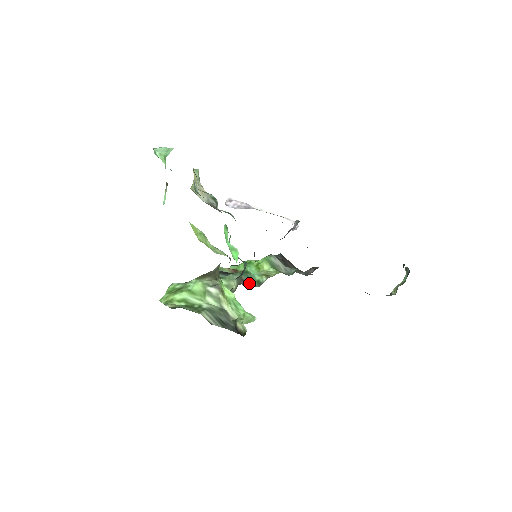
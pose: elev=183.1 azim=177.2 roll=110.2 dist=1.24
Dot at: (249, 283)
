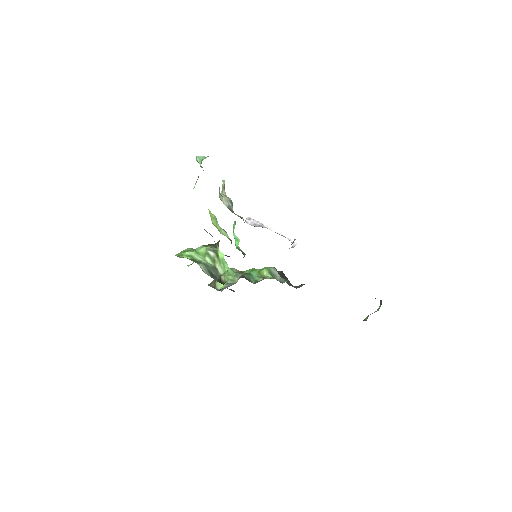
Dot at: (248, 280)
